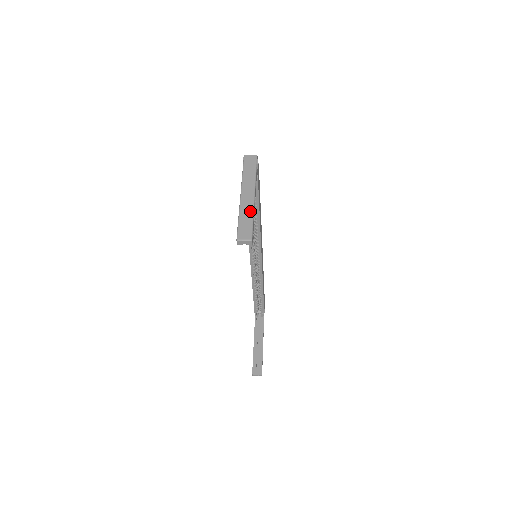
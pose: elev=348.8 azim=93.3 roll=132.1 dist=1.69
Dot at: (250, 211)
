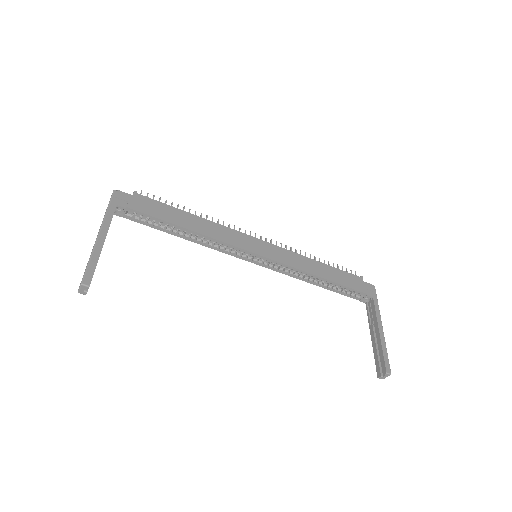
Dot at: (91, 254)
